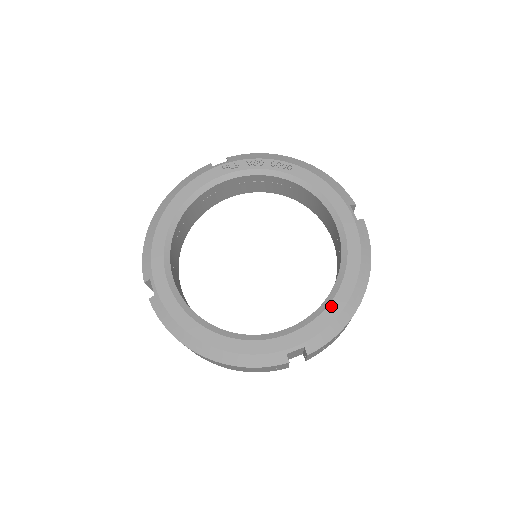
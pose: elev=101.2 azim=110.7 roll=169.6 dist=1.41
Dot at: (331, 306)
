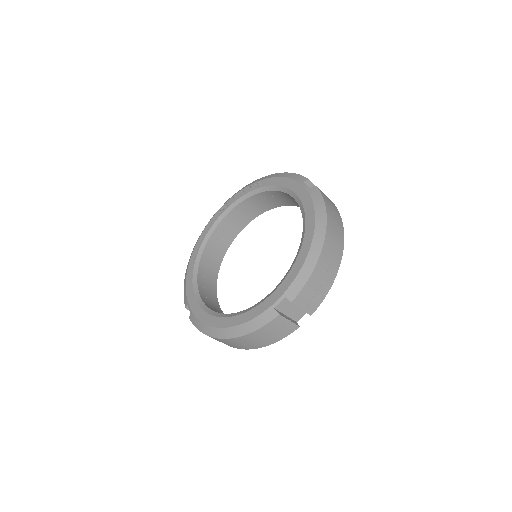
Dot at: (299, 257)
